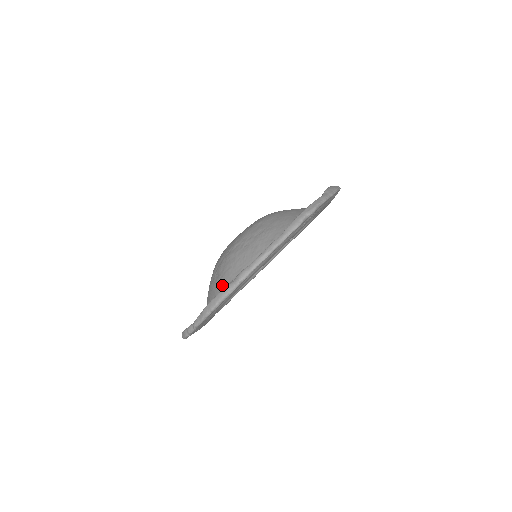
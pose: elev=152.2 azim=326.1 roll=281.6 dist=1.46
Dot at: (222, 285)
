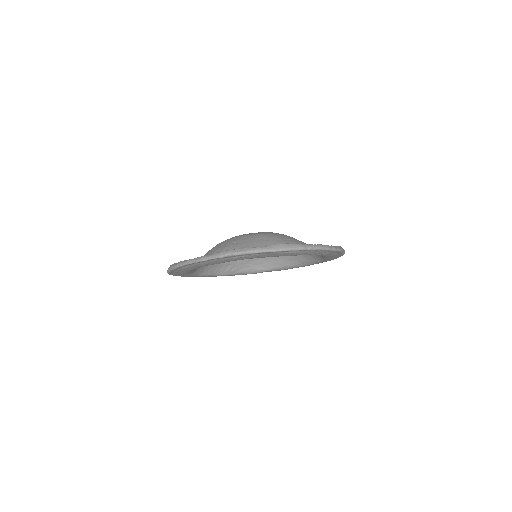
Dot at: occluded
